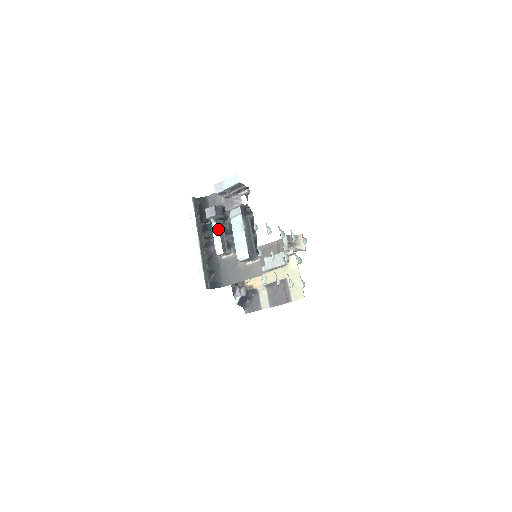
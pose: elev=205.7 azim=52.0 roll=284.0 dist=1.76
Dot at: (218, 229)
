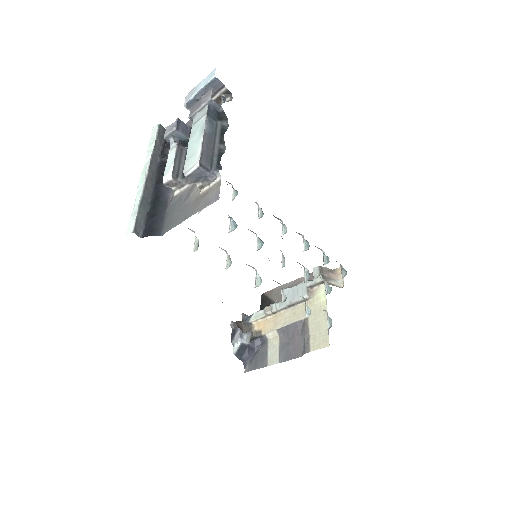
Dot at: (175, 149)
